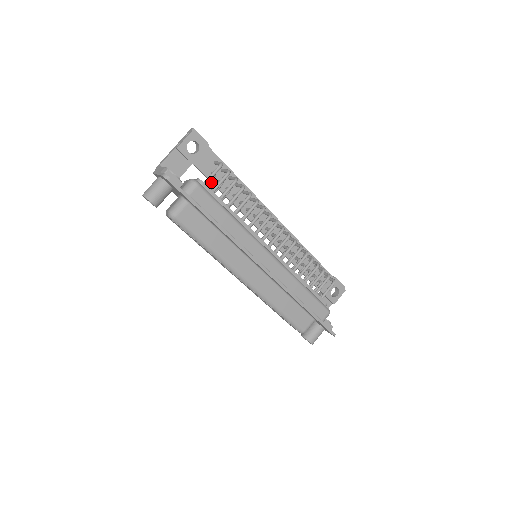
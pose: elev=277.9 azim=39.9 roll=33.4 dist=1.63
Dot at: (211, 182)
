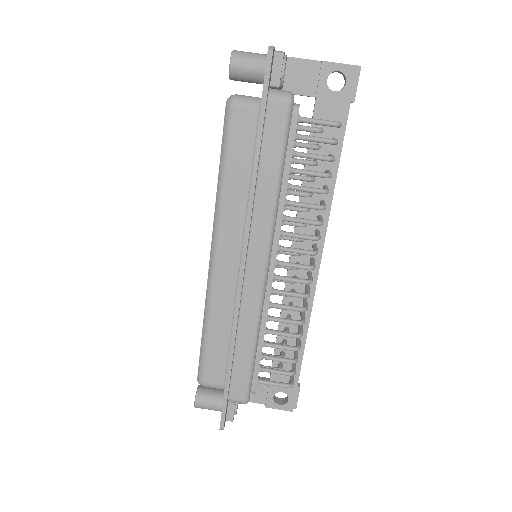
Dot at: occluded
